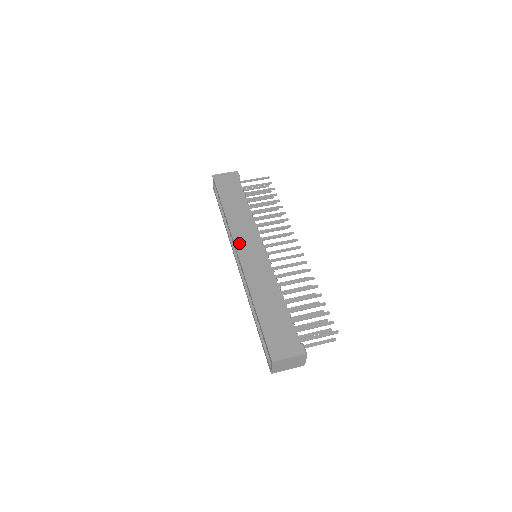
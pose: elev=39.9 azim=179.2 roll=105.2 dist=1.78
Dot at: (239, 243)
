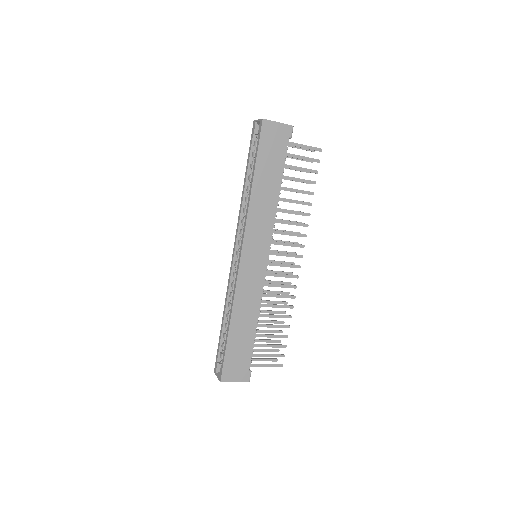
Dot at: (248, 244)
